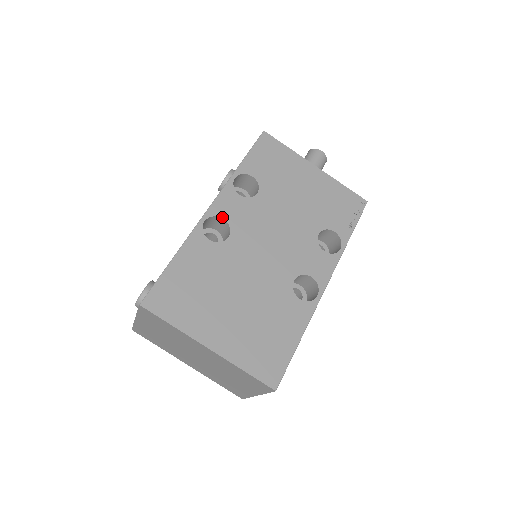
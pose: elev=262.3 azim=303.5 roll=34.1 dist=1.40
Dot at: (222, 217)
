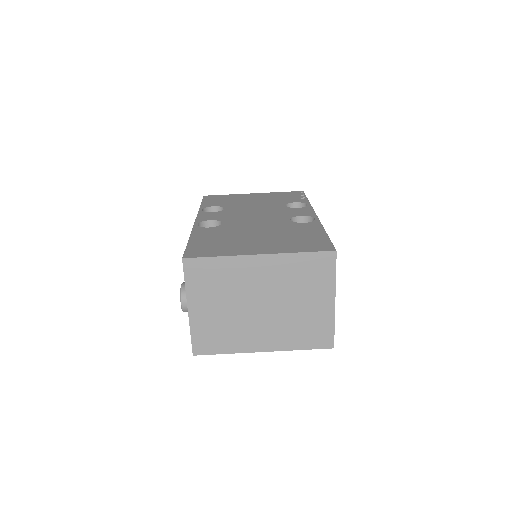
Dot at: (209, 220)
